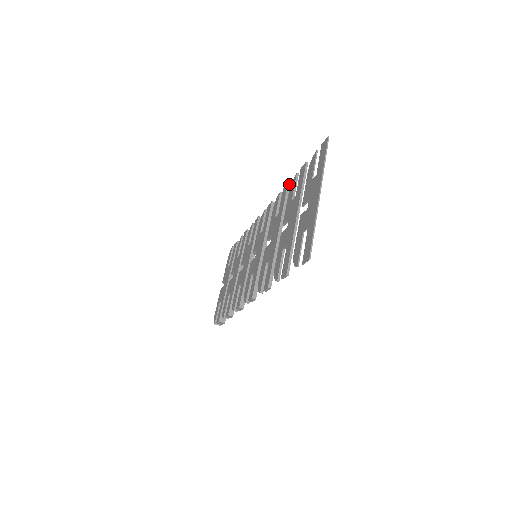
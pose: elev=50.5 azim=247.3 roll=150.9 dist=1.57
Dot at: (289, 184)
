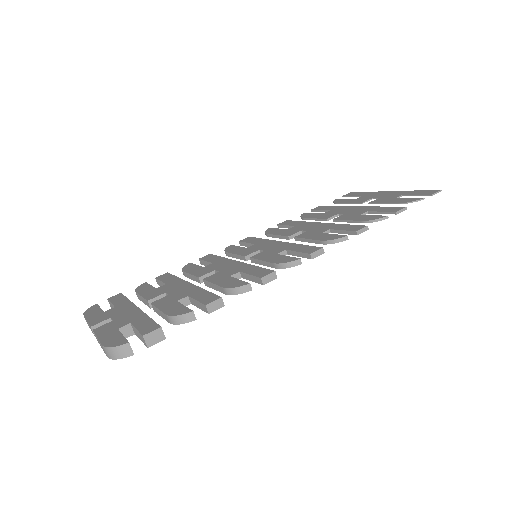
Dot at: occluded
